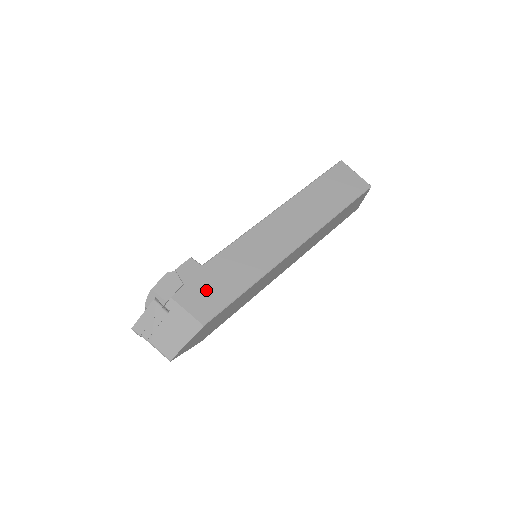
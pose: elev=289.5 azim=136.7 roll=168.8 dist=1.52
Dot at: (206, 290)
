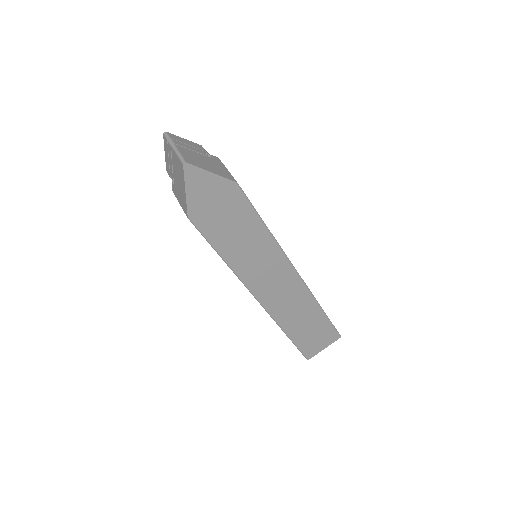
Dot at: occluded
